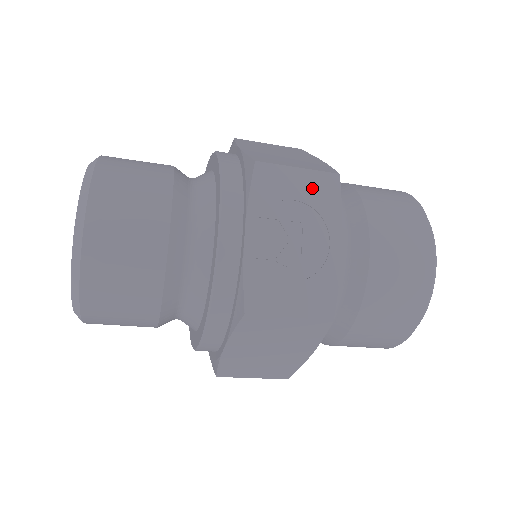
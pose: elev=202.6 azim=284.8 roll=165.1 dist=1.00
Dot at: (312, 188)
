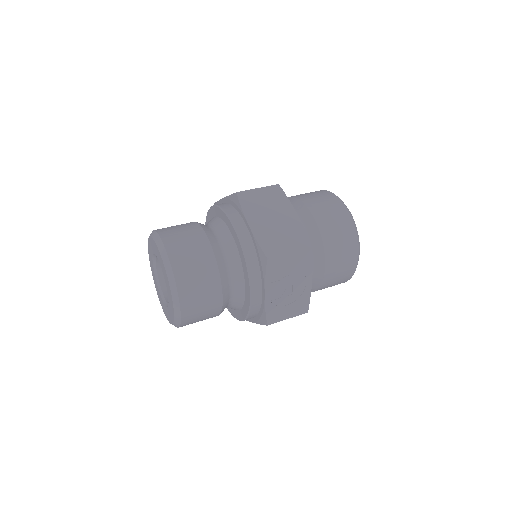
Dot at: (297, 260)
